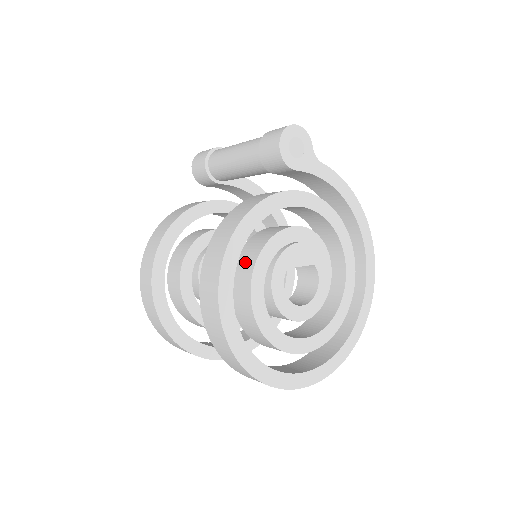
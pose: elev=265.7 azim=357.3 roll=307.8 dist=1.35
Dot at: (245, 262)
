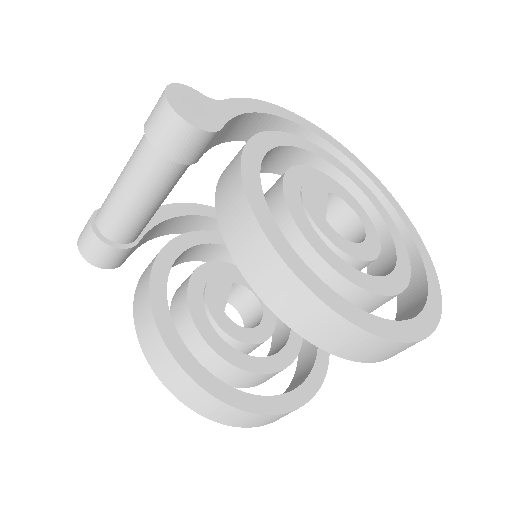
Dot at: occluded
